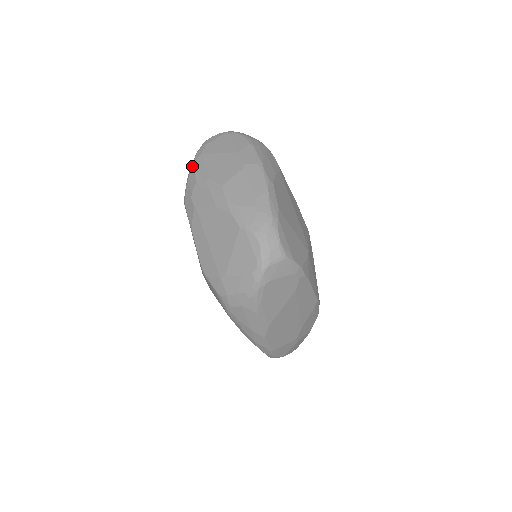
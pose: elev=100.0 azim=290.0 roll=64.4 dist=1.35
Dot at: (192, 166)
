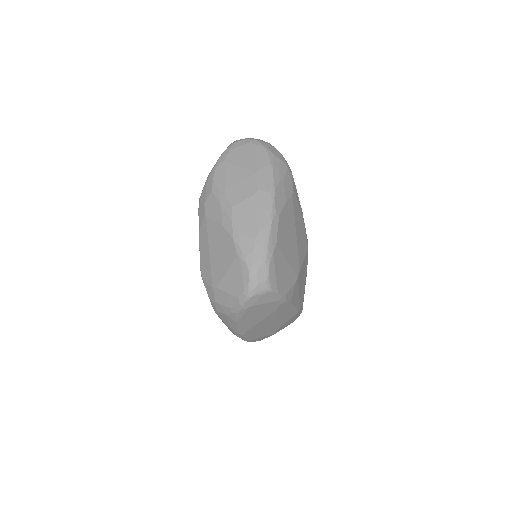
Dot at: (212, 171)
